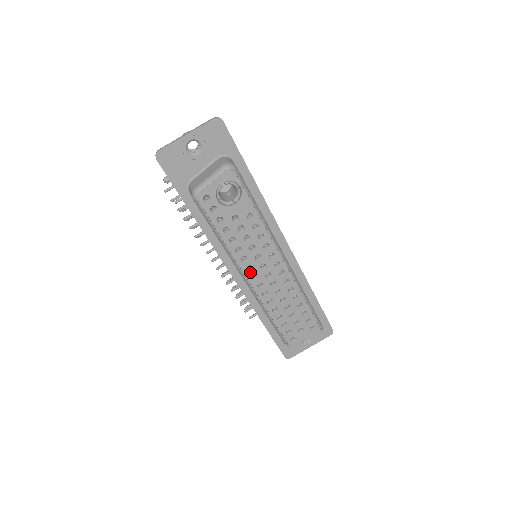
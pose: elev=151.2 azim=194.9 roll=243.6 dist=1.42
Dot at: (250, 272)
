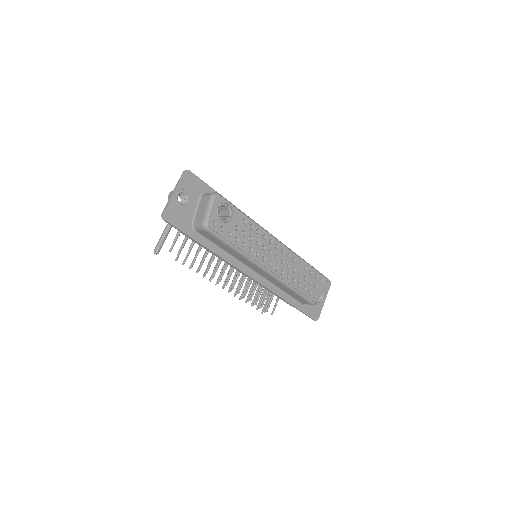
Dot at: (265, 262)
